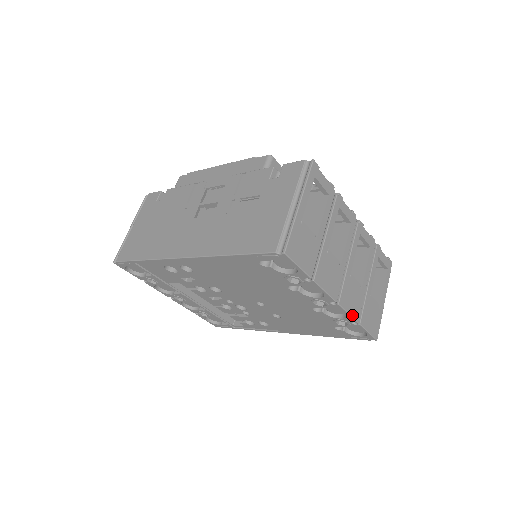
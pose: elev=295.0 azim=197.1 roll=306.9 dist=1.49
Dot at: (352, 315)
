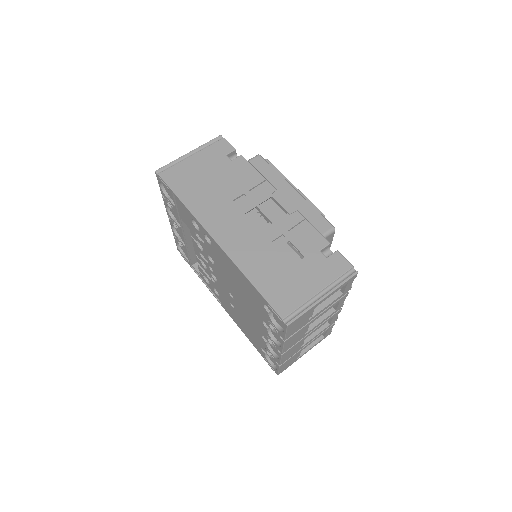
Dot at: (281, 361)
